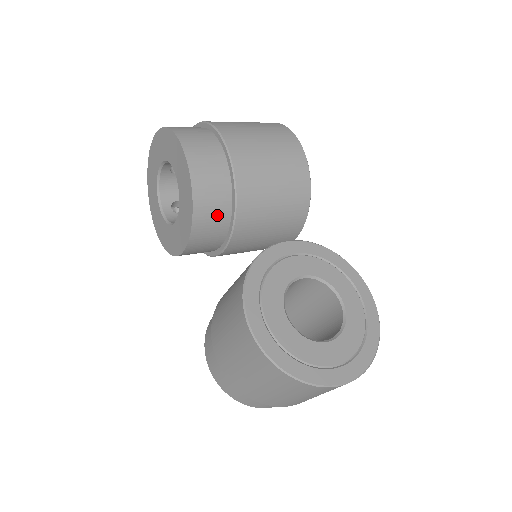
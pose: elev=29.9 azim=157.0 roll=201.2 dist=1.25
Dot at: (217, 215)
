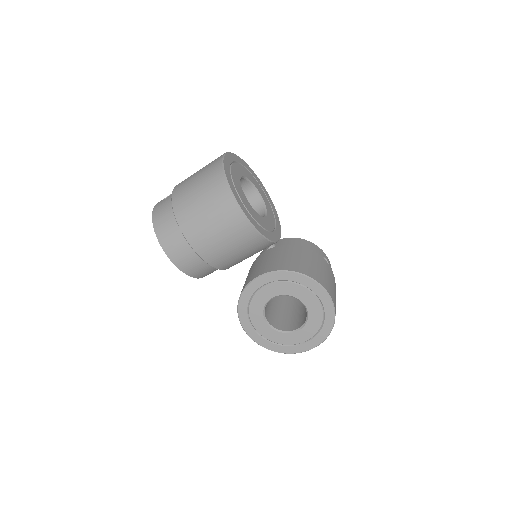
Dot at: (210, 271)
